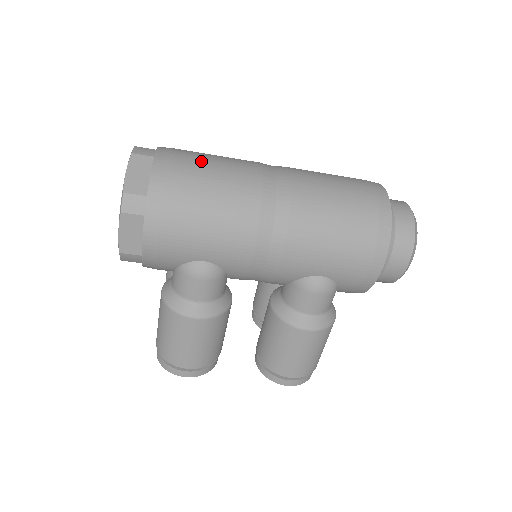
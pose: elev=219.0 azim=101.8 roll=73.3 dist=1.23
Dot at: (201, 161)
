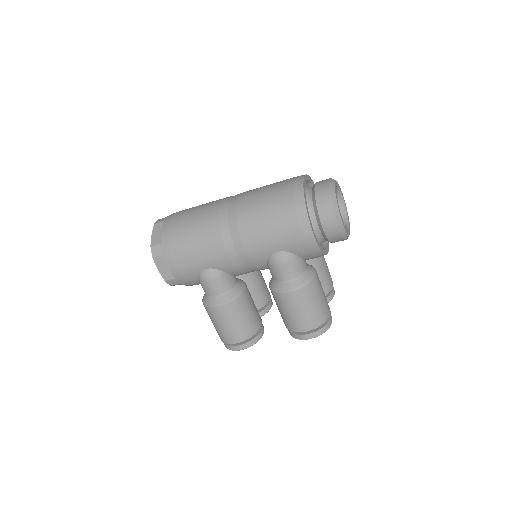
Dot at: (188, 212)
